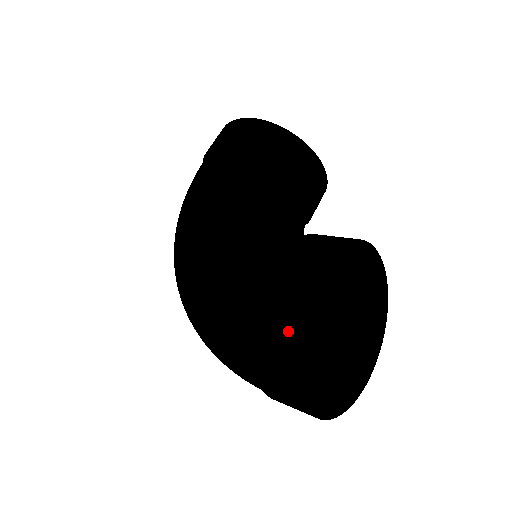
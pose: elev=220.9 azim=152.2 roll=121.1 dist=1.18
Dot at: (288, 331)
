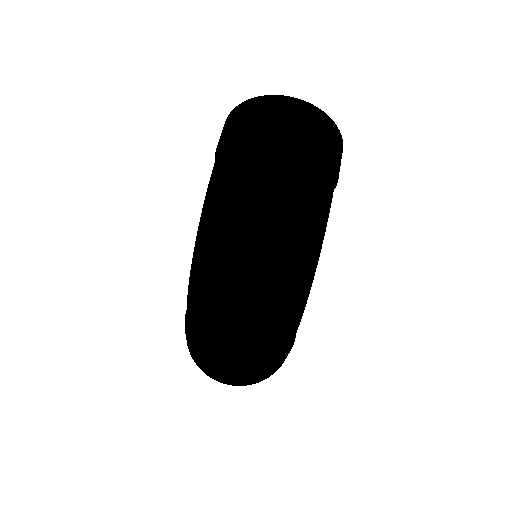
Dot at: (232, 114)
